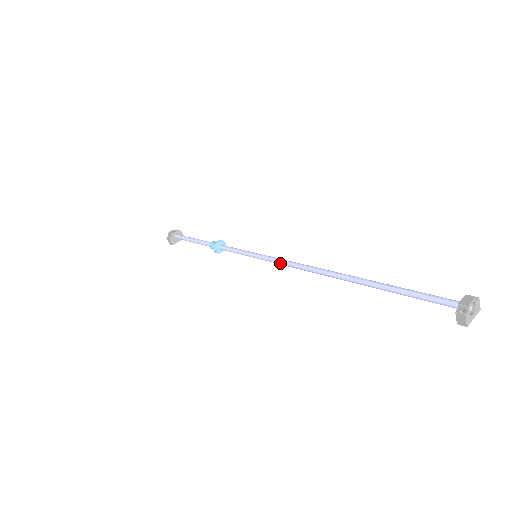
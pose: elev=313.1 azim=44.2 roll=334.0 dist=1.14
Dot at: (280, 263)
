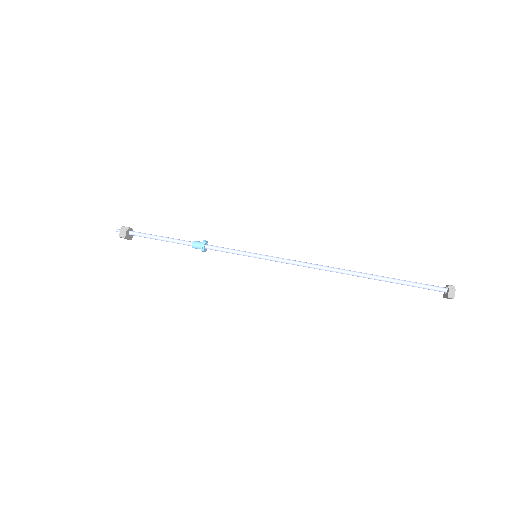
Dot at: (289, 261)
